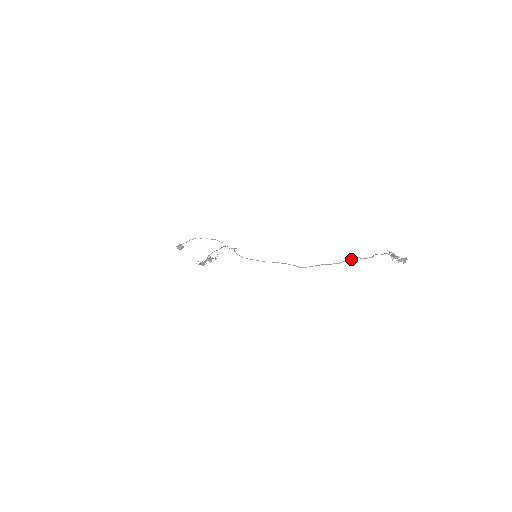
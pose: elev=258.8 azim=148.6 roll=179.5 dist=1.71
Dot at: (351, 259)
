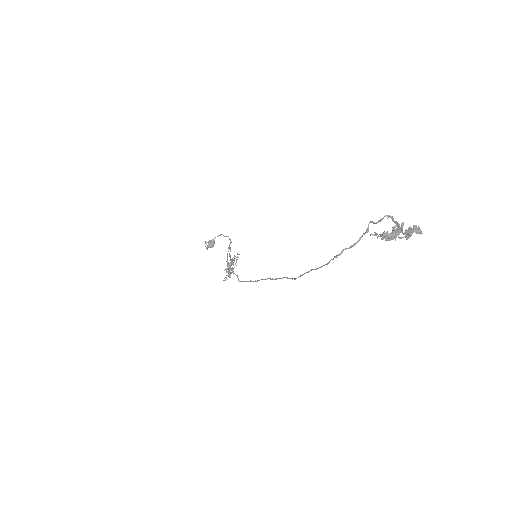
Dot at: (336, 256)
